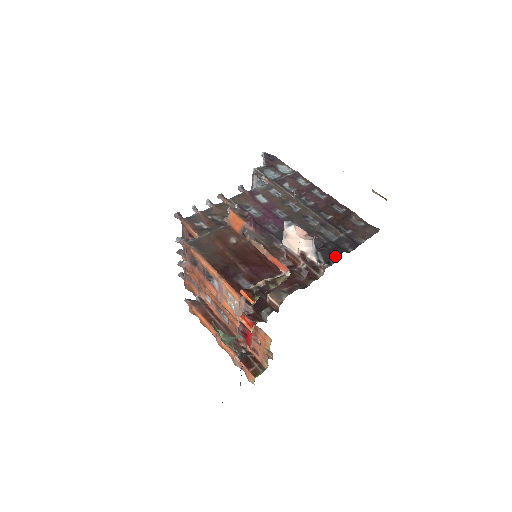
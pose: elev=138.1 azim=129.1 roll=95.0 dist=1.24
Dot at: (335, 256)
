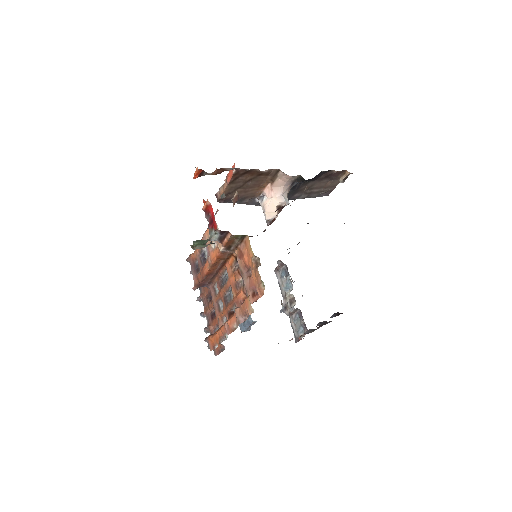
Dot at: occluded
